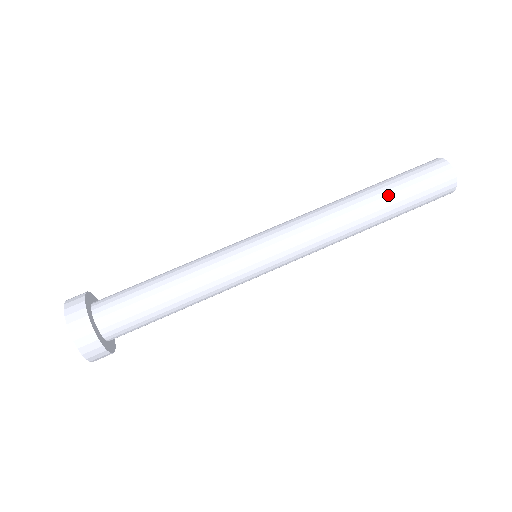
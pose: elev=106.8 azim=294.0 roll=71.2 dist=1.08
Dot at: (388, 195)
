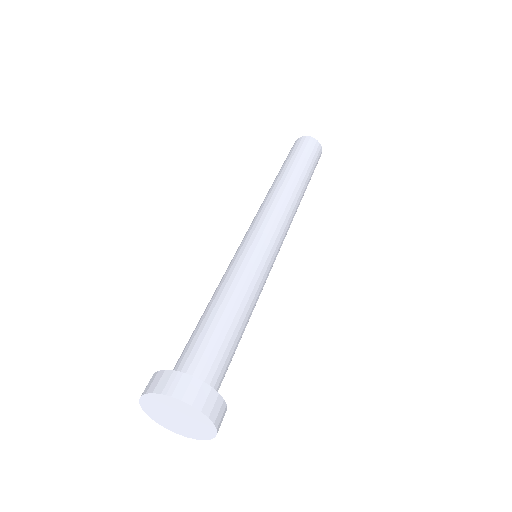
Dot at: (287, 166)
